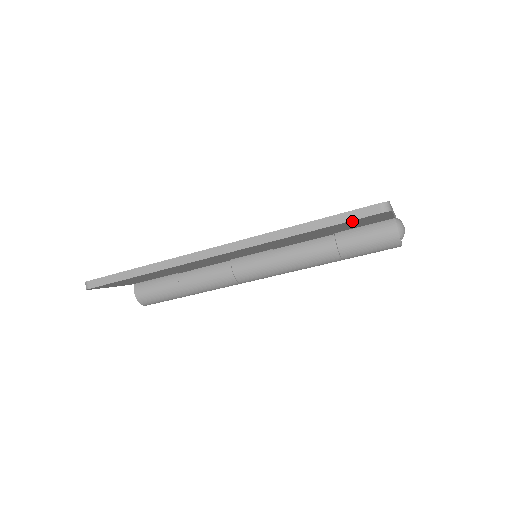
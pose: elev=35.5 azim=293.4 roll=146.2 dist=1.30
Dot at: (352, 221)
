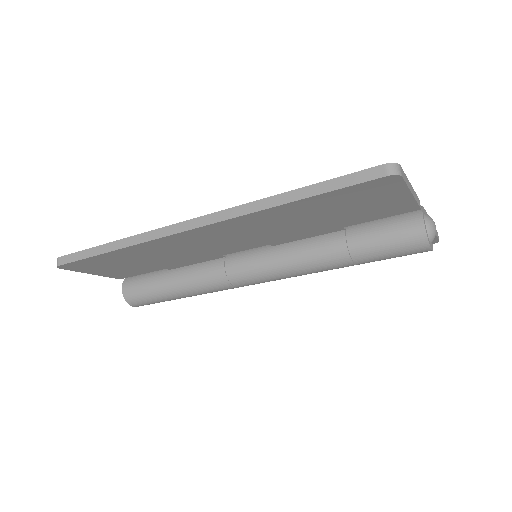
Dot at: (350, 190)
